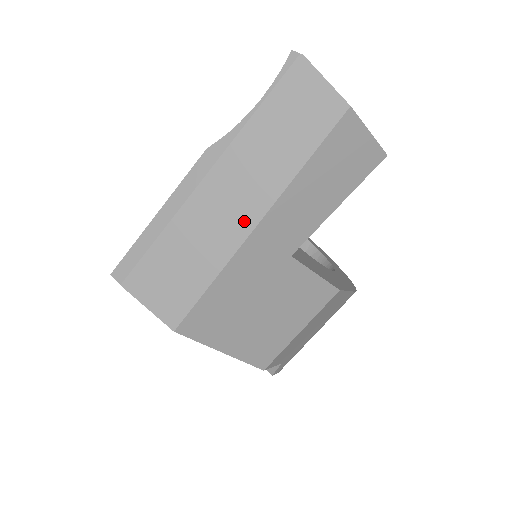
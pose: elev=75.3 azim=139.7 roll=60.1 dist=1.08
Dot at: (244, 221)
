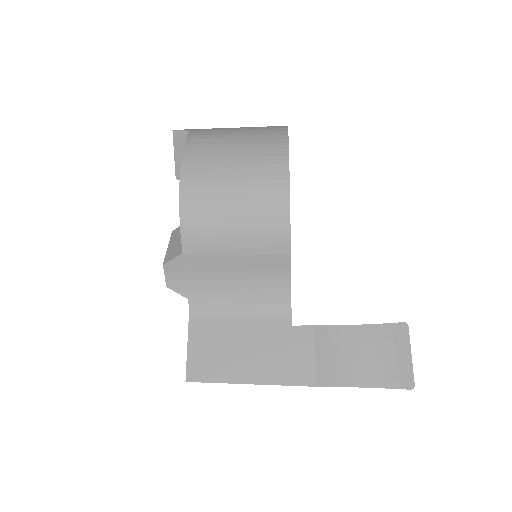
Dot at: occluded
